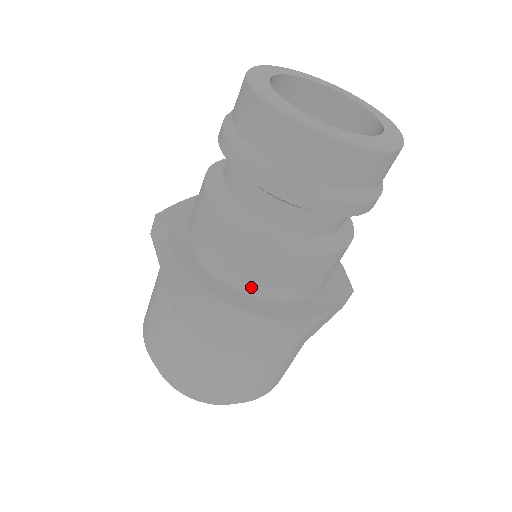
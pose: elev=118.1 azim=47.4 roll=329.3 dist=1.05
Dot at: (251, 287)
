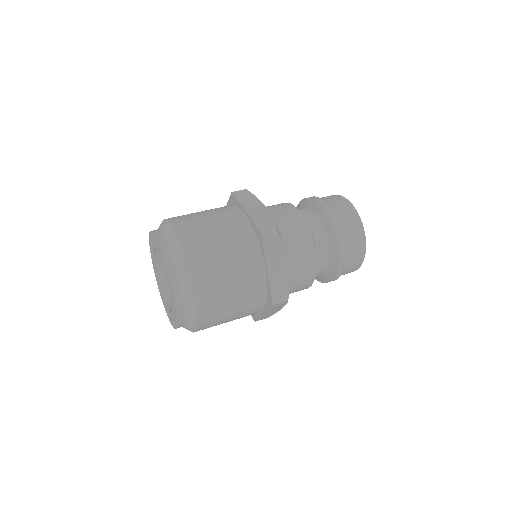
Dot at: occluded
